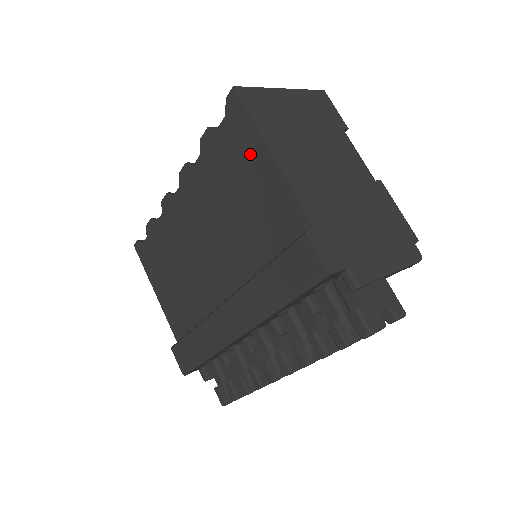
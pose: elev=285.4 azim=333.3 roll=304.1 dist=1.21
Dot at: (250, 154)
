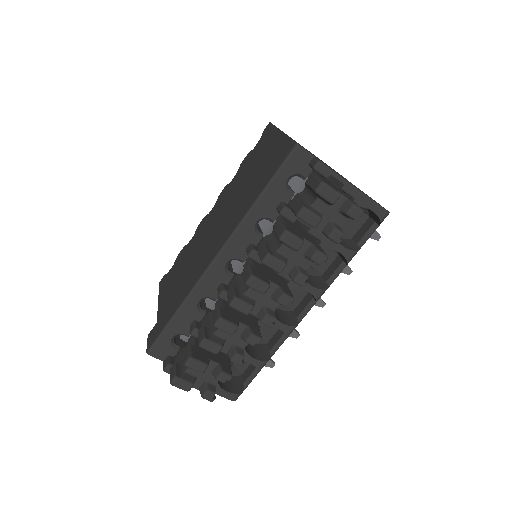
Dot at: (268, 143)
